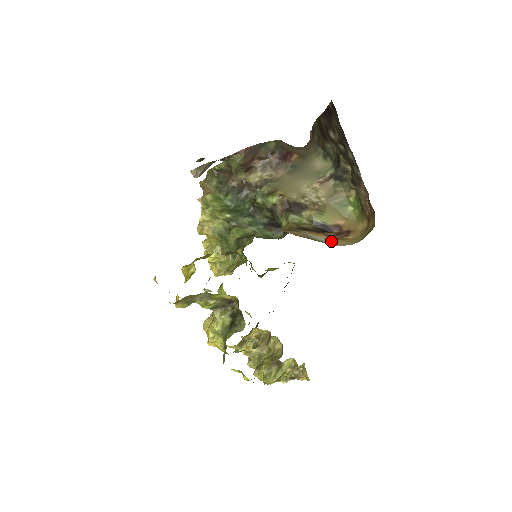
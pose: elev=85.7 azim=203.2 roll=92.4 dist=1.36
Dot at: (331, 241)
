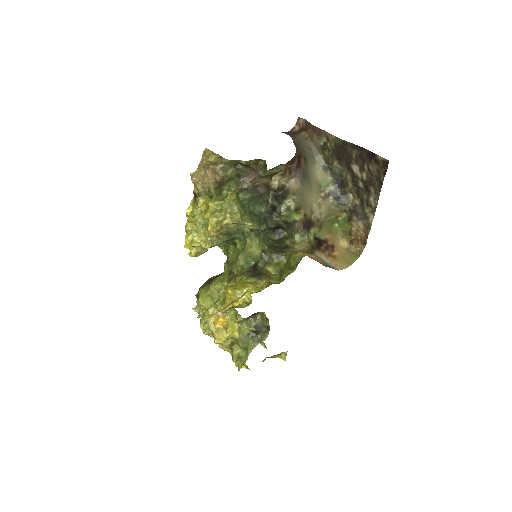
Dot at: (331, 262)
